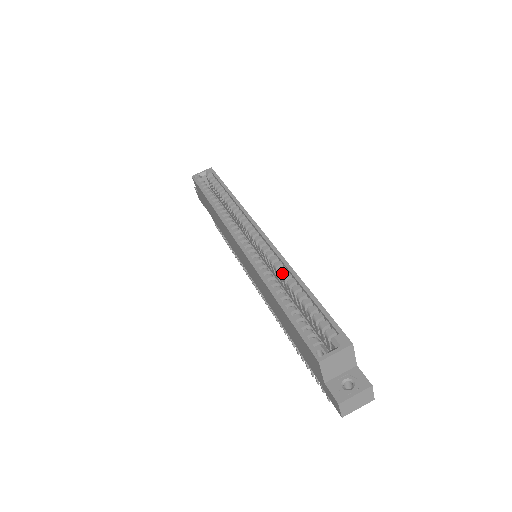
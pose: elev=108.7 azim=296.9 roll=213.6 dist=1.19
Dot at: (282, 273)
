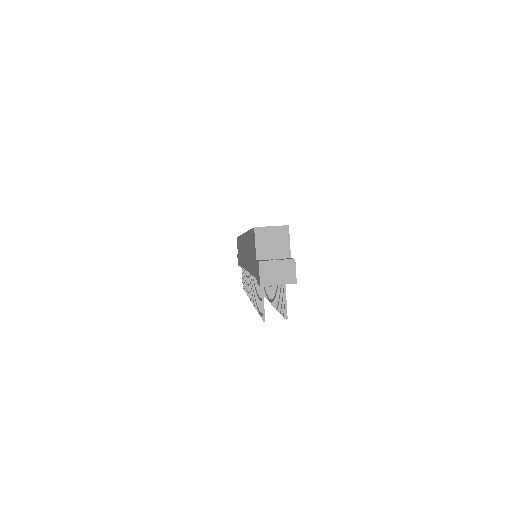
Dot at: occluded
